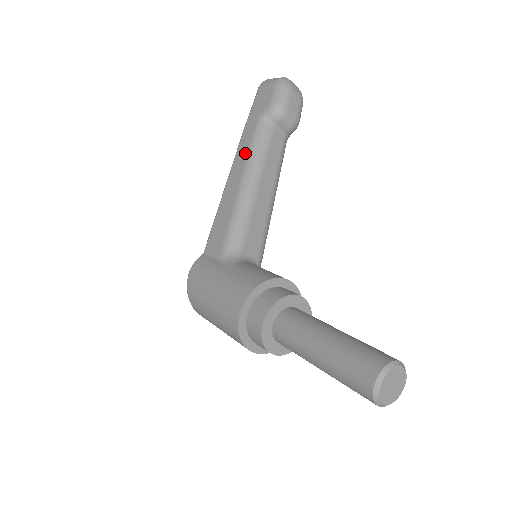
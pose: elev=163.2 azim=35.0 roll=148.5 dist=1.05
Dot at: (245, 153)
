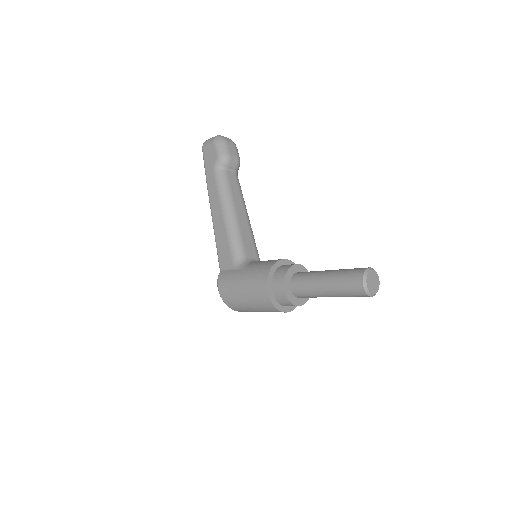
Dot at: (216, 195)
